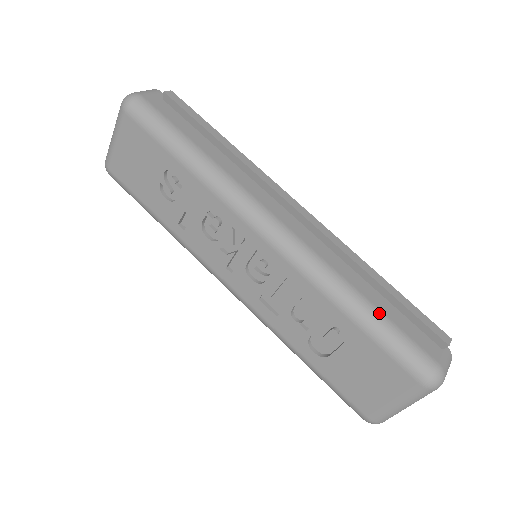
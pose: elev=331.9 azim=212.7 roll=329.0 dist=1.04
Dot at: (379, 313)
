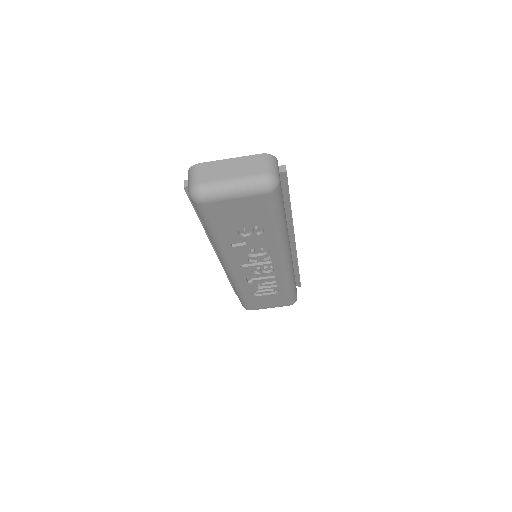
Dot at: (295, 285)
